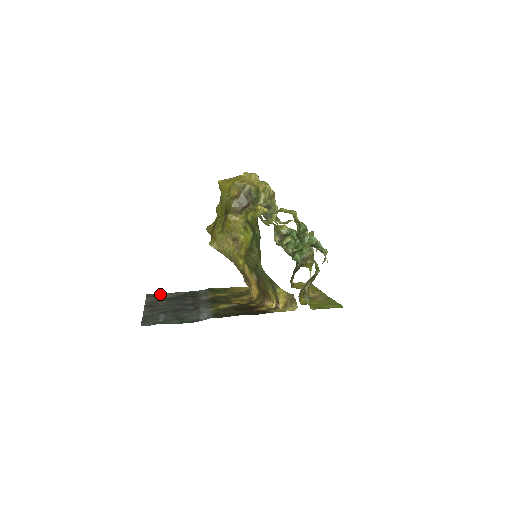
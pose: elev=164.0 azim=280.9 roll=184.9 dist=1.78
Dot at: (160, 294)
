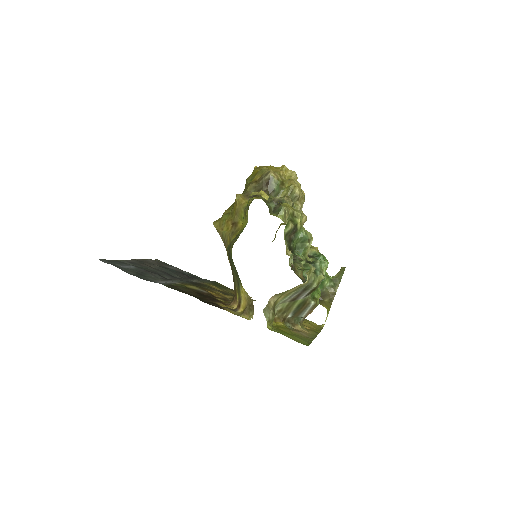
Dot at: (167, 264)
